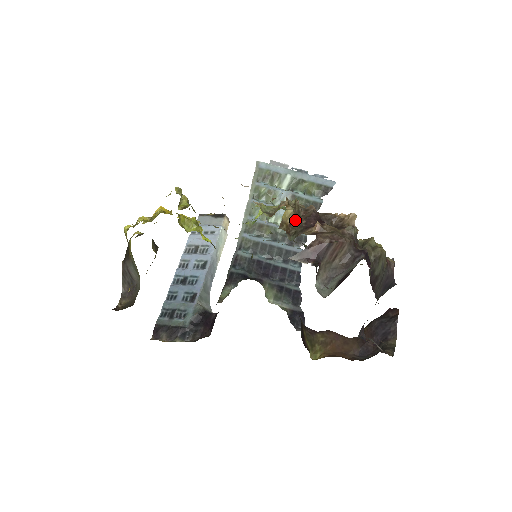
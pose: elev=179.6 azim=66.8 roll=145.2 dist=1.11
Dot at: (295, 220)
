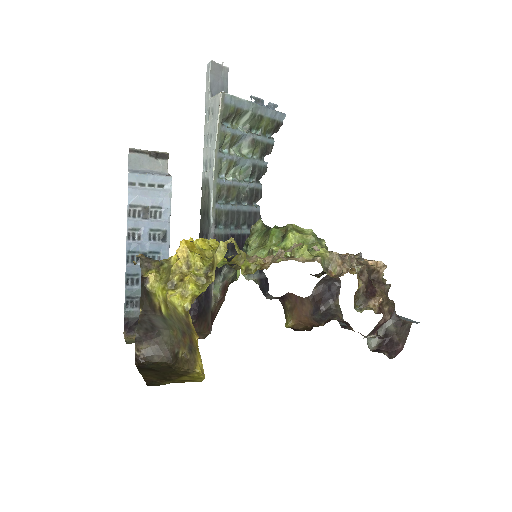
Dot at: occluded
